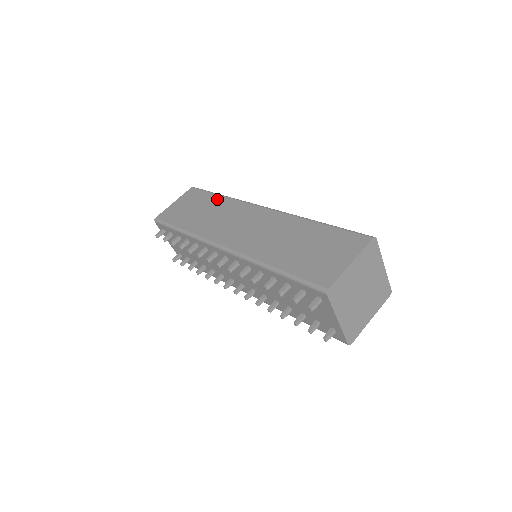
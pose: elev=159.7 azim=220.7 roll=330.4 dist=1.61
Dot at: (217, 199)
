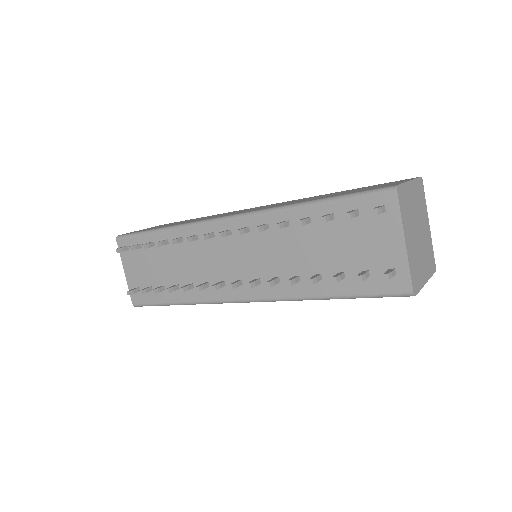
Dot at: (202, 217)
